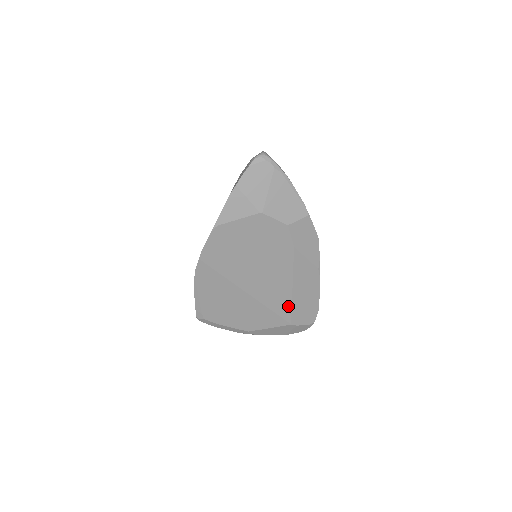
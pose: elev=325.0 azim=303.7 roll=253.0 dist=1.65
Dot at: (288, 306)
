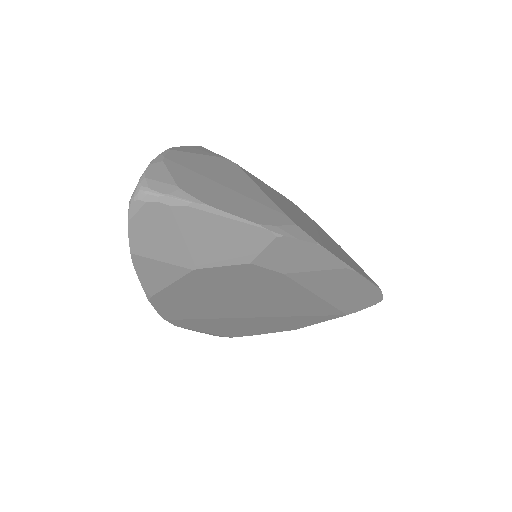
Dot at: (328, 307)
